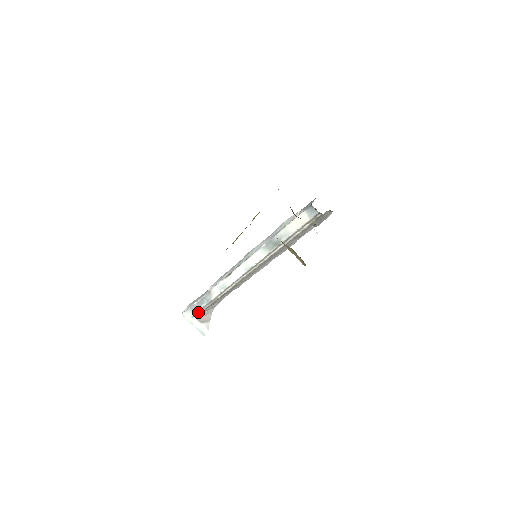
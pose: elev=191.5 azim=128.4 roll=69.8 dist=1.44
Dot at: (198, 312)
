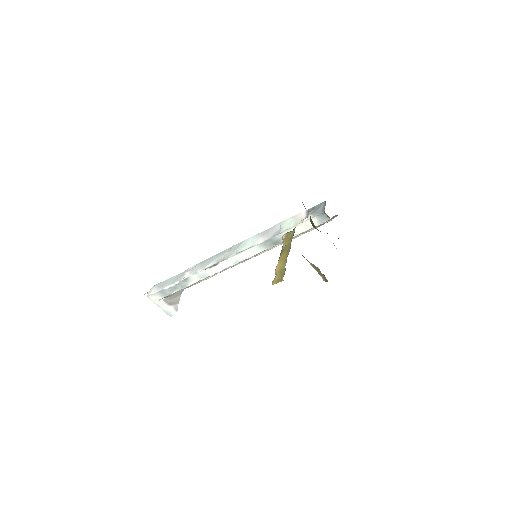
Dot at: (168, 296)
